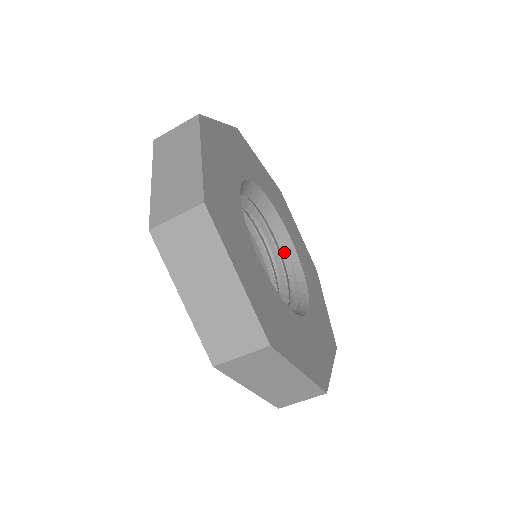
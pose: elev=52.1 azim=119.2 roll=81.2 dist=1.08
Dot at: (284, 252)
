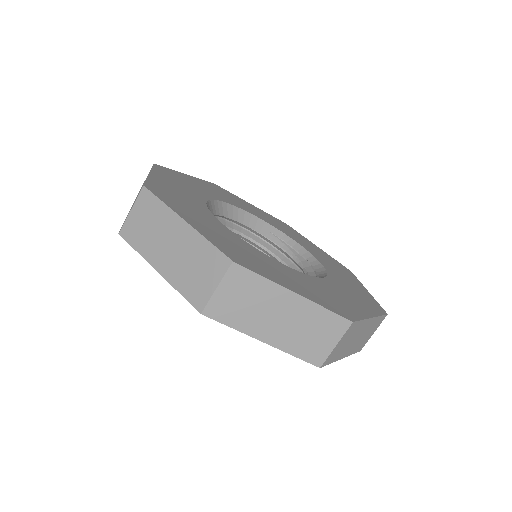
Dot at: (263, 233)
